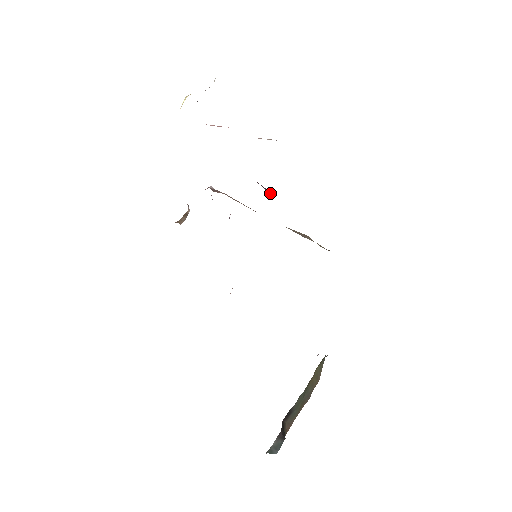
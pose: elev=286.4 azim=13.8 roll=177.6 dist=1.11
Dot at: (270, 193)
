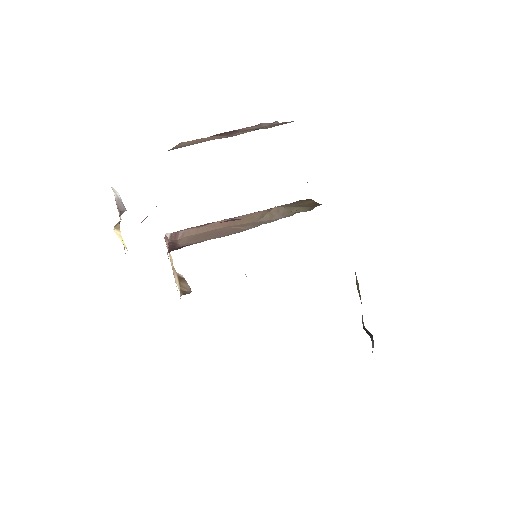
Dot at: occluded
